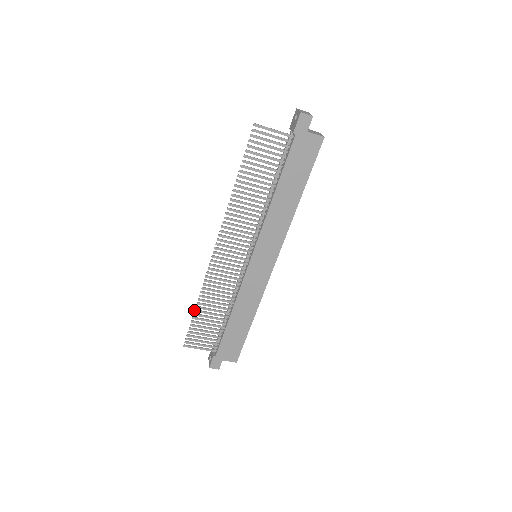
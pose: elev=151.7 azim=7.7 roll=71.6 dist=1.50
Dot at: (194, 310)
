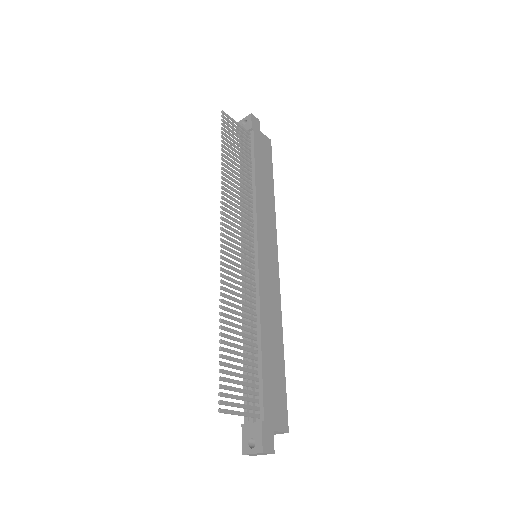
Dot at: (219, 333)
